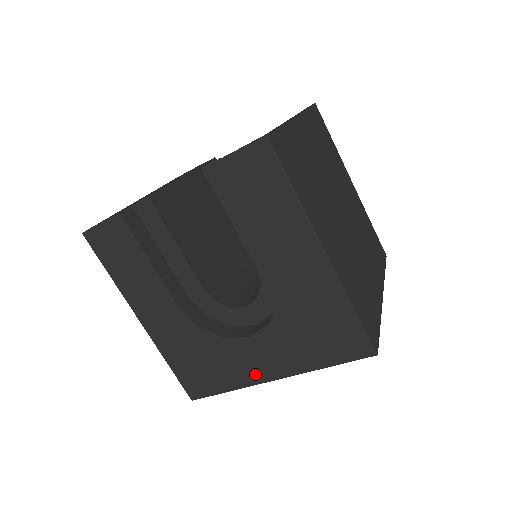
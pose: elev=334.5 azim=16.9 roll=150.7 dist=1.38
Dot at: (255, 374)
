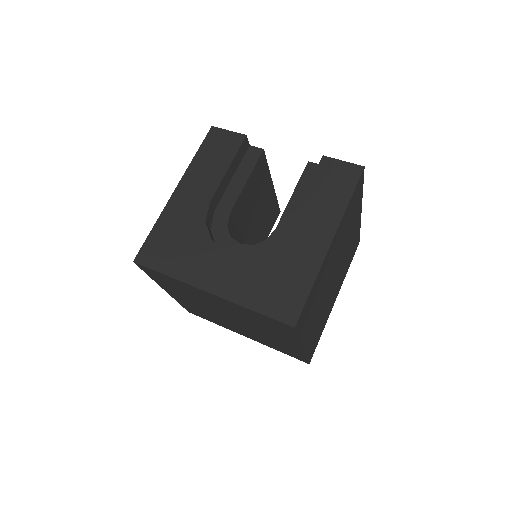
Dot at: (201, 278)
